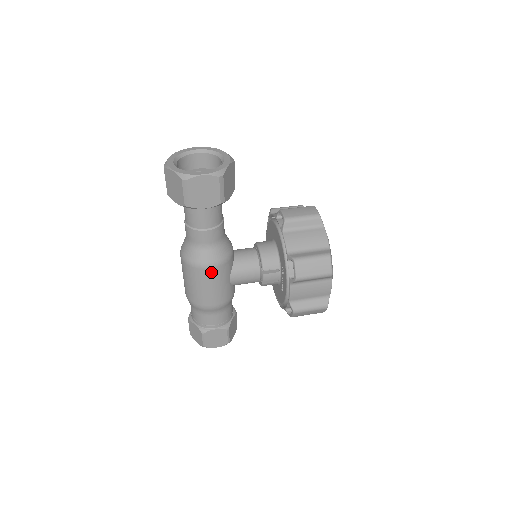
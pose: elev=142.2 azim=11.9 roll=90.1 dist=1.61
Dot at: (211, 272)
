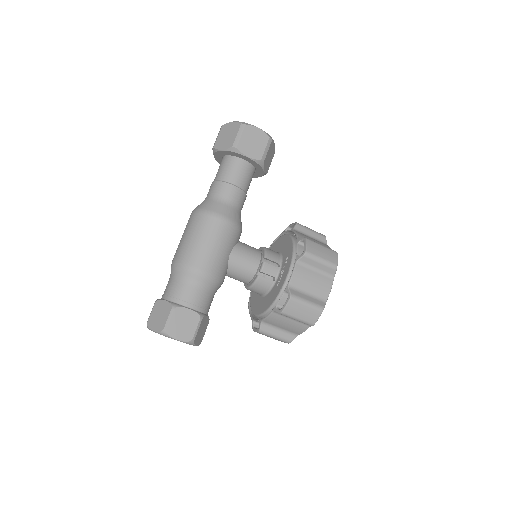
Dot at: (222, 226)
